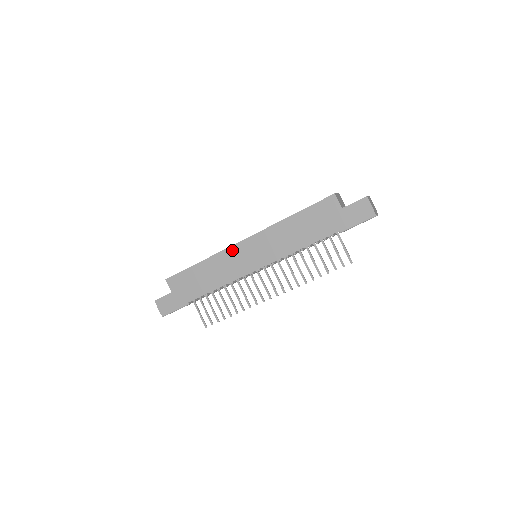
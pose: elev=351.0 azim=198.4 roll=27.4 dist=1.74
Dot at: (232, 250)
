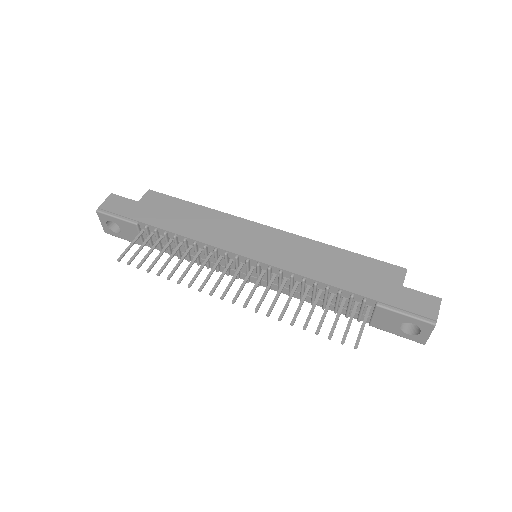
Dot at: (245, 223)
